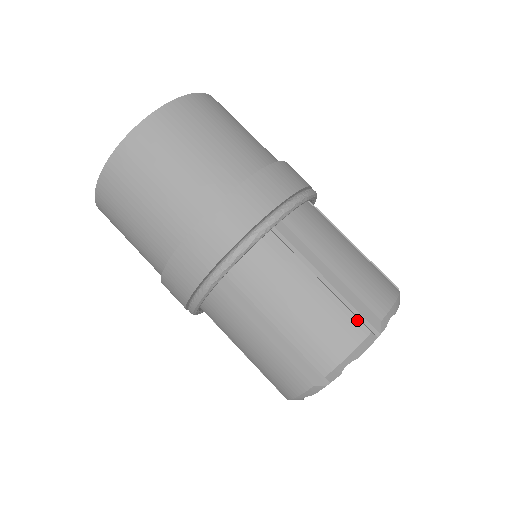
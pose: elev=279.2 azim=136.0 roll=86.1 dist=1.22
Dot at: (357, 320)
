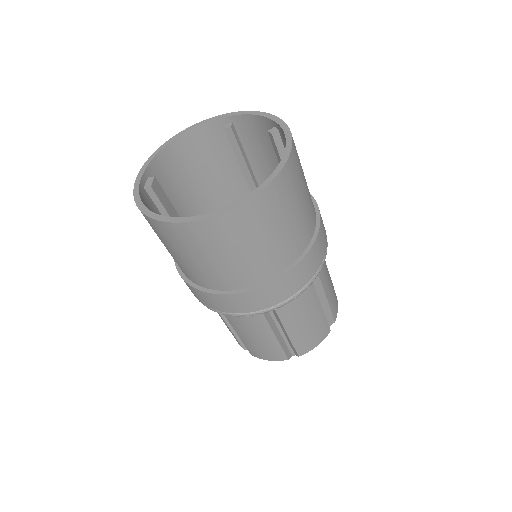
Dot at: (284, 354)
